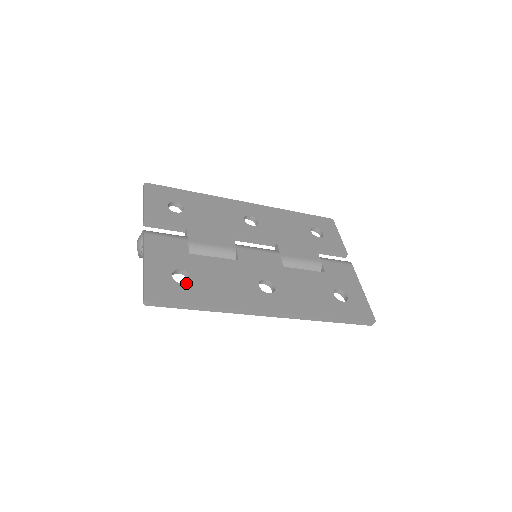
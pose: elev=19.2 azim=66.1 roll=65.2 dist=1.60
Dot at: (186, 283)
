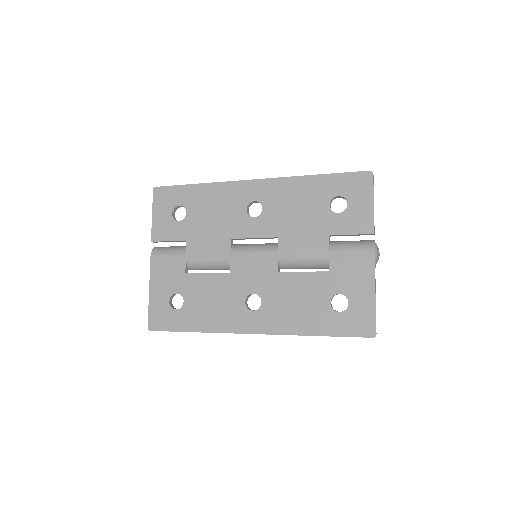
Dot at: occluded
